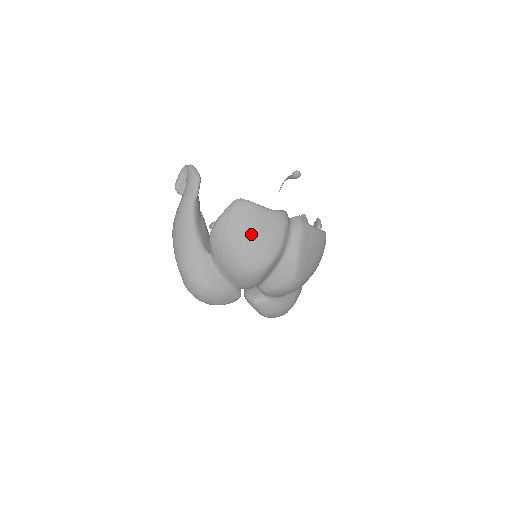
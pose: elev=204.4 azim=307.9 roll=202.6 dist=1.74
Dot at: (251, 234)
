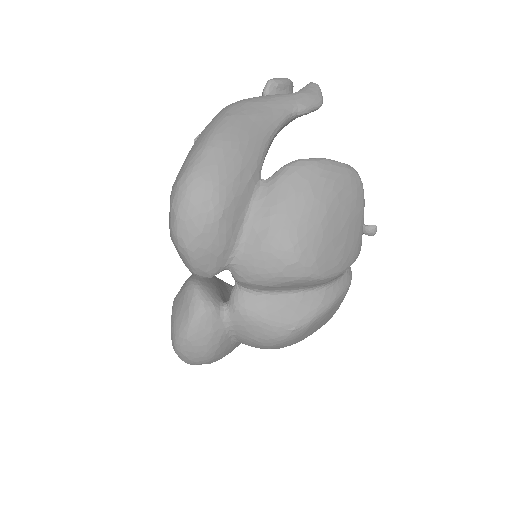
Dot at: (341, 219)
